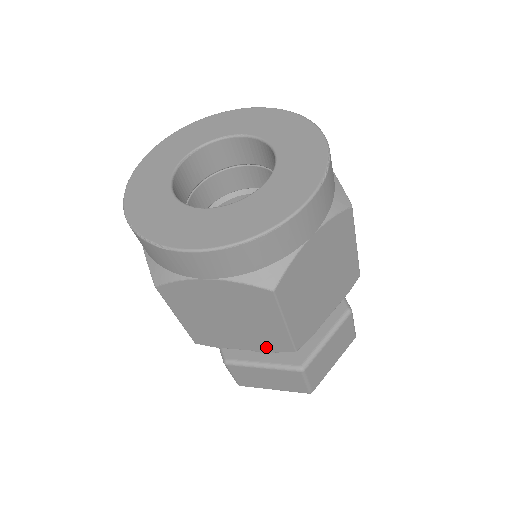
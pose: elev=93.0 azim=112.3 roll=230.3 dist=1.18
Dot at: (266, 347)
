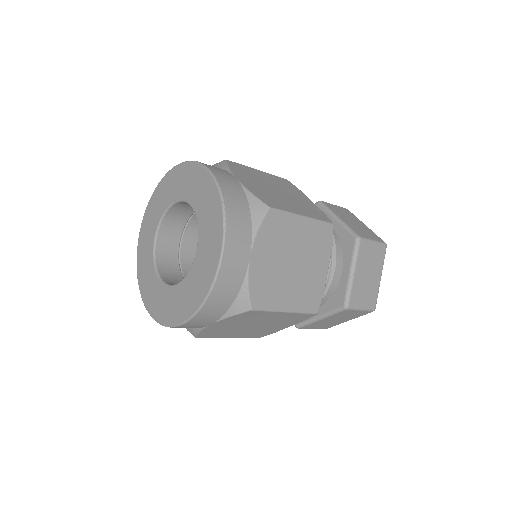
Dot at: (297, 321)
